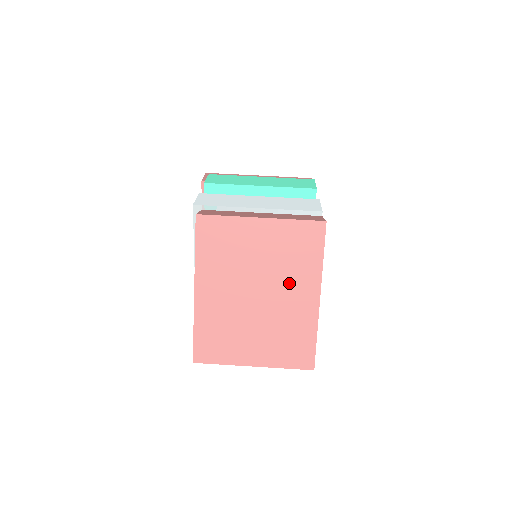
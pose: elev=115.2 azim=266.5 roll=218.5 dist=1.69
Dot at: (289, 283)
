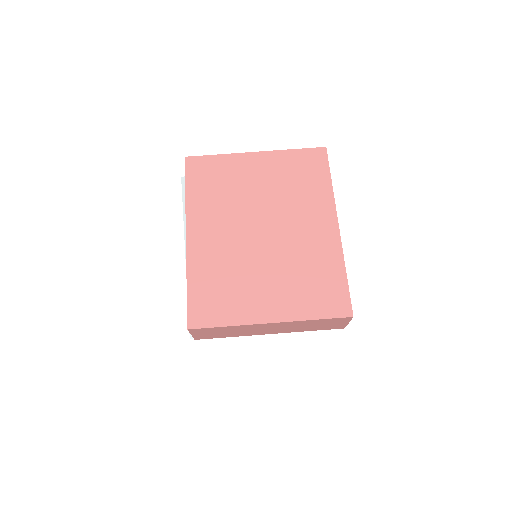
Dot at: (298, 213)
